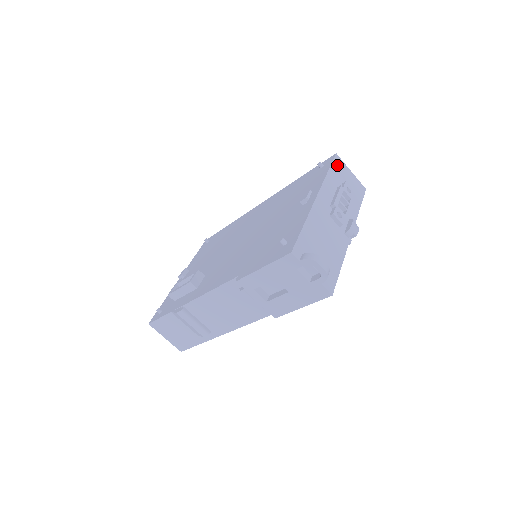
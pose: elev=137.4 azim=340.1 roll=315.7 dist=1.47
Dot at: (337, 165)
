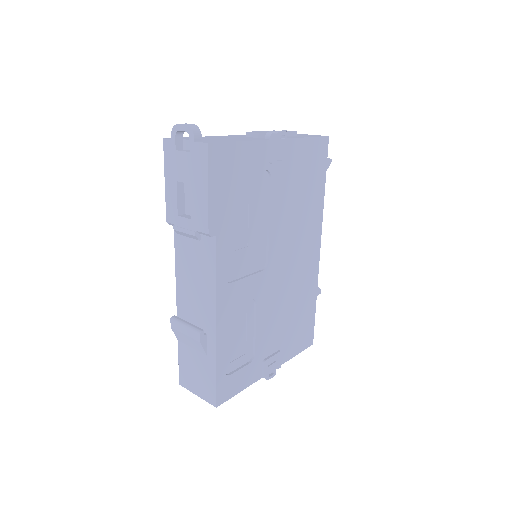
Dot at: occluded
